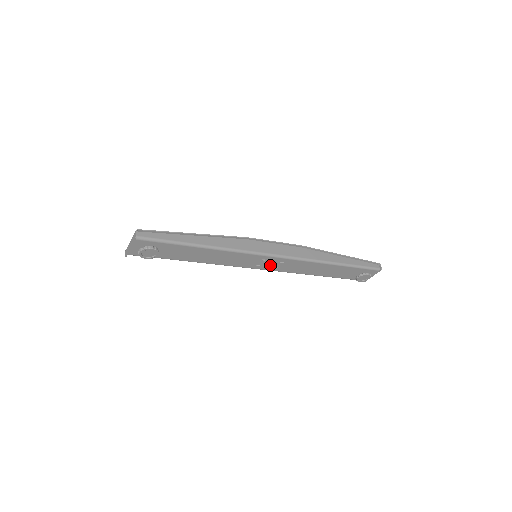
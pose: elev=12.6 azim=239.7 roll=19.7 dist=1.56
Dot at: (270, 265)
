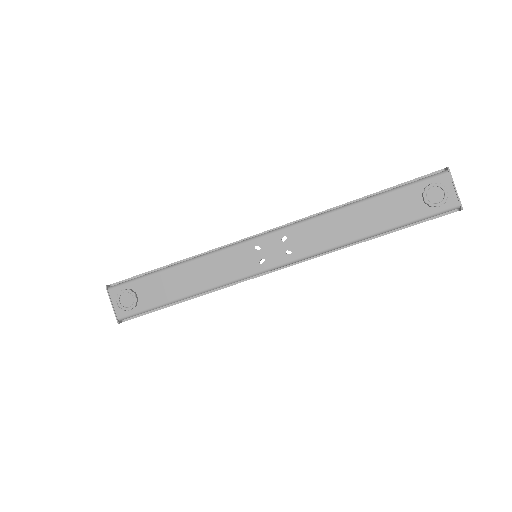
Dot at: (276, 253)
